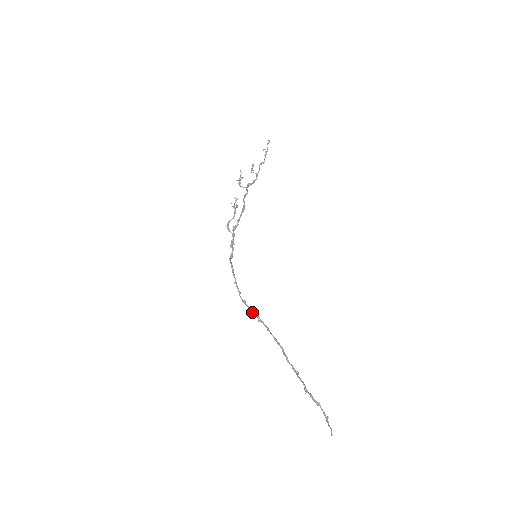
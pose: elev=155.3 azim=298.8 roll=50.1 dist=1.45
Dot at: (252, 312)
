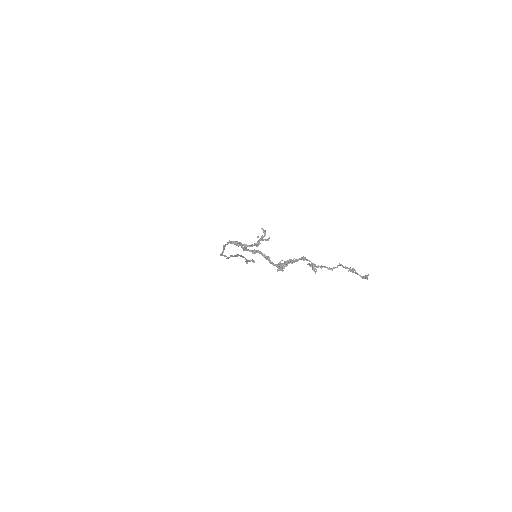
Dot at: occluded
